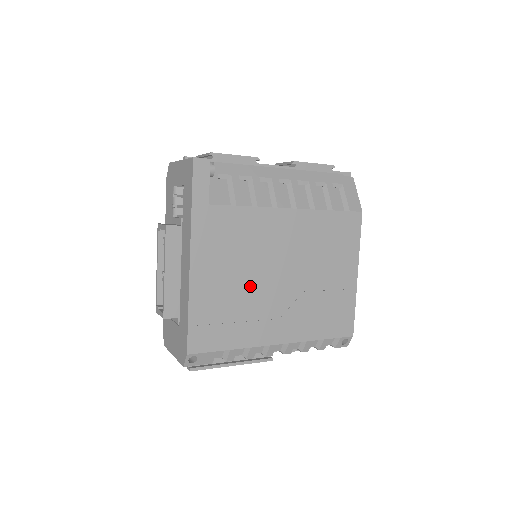
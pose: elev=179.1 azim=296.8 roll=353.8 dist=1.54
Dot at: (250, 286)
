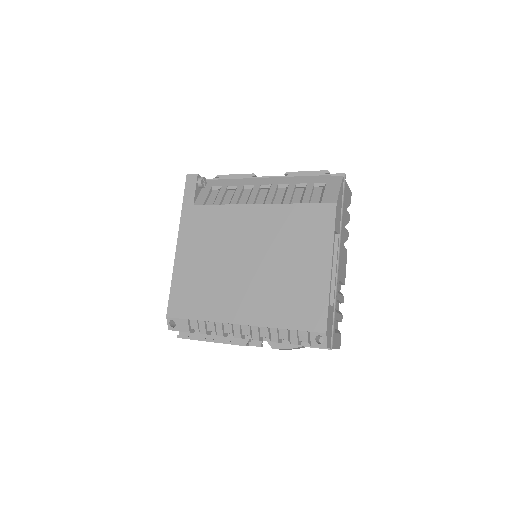
Dot at: (219, 268)
